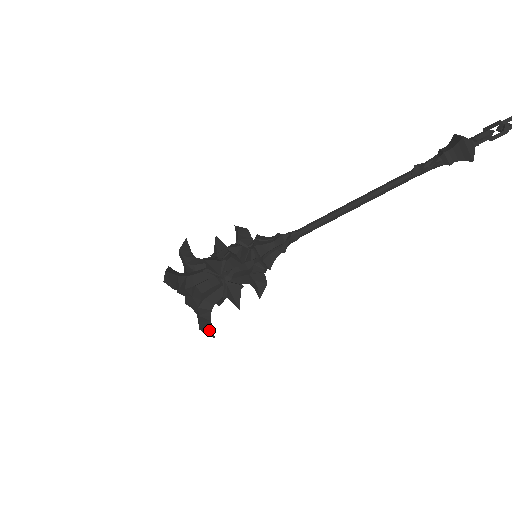
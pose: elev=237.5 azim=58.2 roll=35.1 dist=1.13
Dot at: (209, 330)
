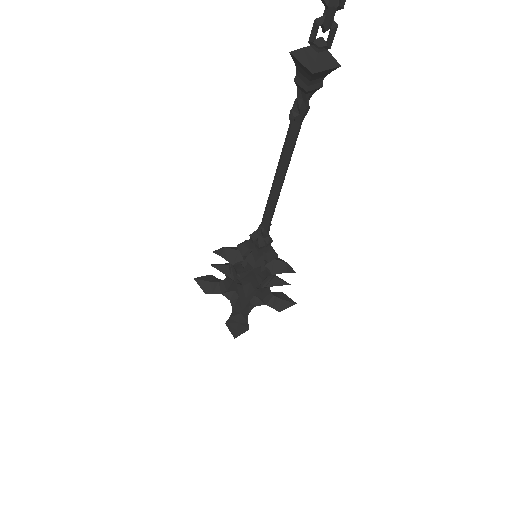
Dot at: (232, 331)
